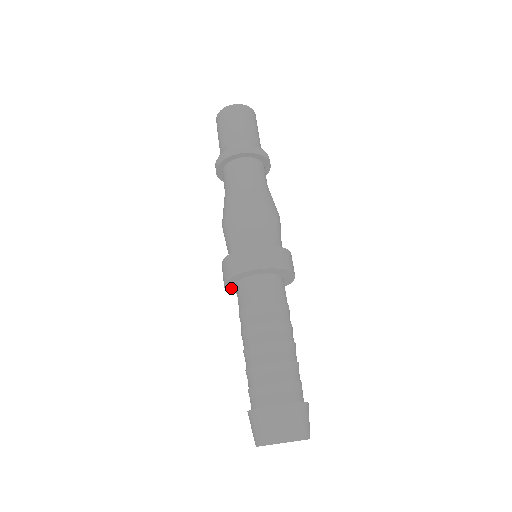
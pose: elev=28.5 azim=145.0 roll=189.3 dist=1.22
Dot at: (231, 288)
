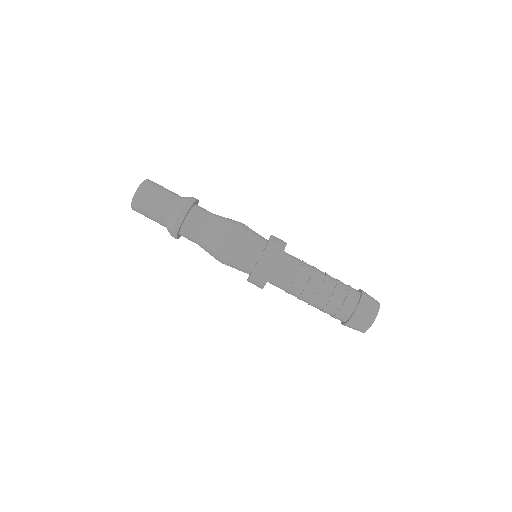
Dot at: occluded
